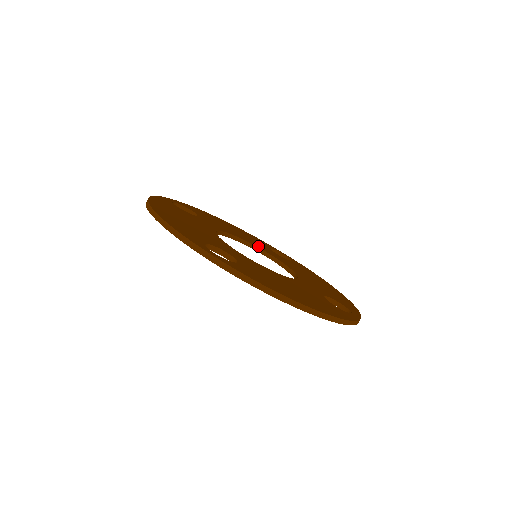
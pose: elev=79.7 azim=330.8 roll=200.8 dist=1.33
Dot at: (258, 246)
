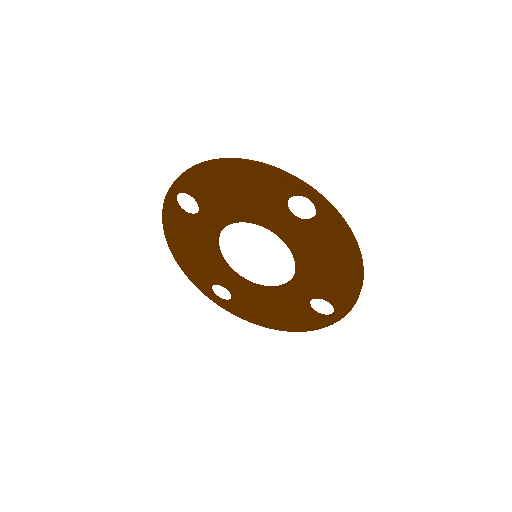
Dot at: occluded
